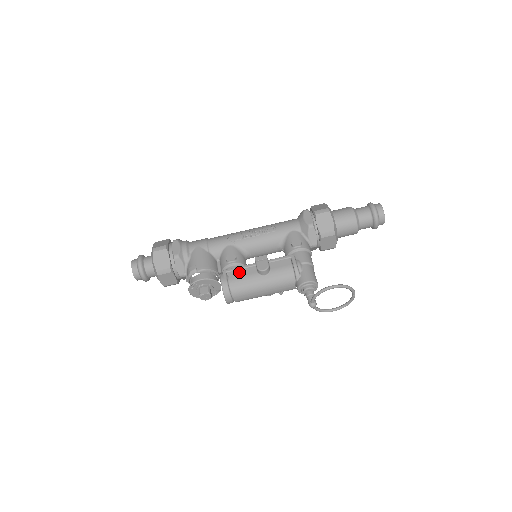
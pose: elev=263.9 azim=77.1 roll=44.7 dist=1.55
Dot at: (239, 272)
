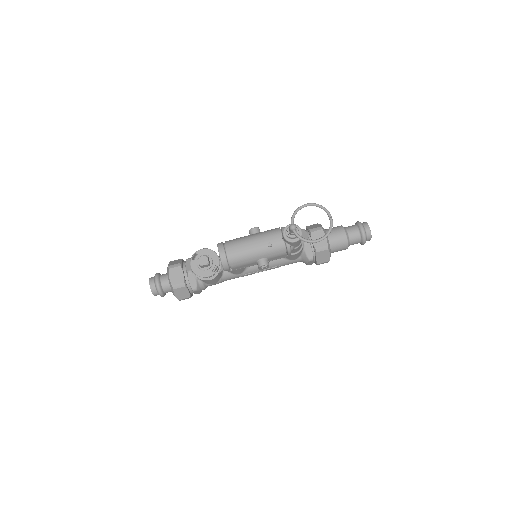
Dot at: occluded
